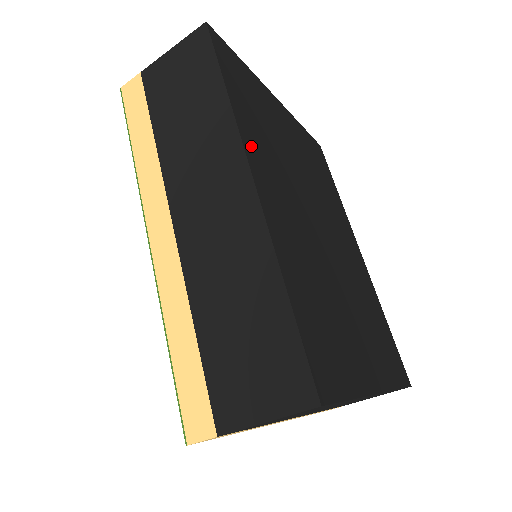
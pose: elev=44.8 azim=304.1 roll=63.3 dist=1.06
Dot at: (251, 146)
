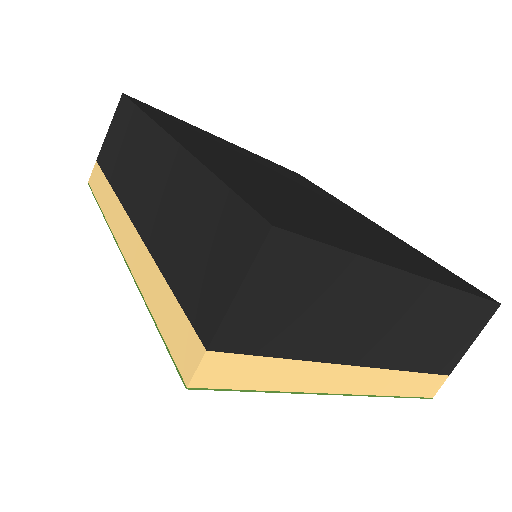
Dot at: (173, 130)
